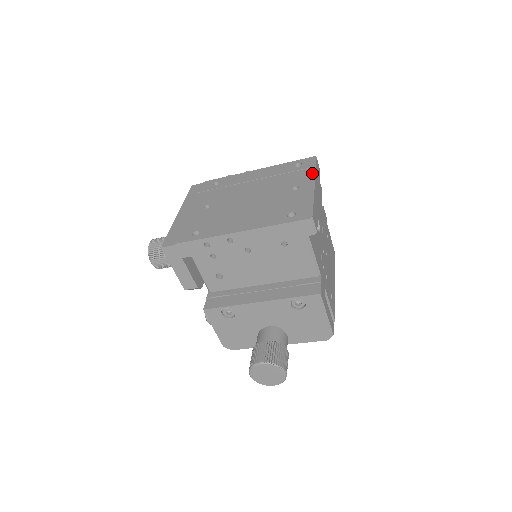
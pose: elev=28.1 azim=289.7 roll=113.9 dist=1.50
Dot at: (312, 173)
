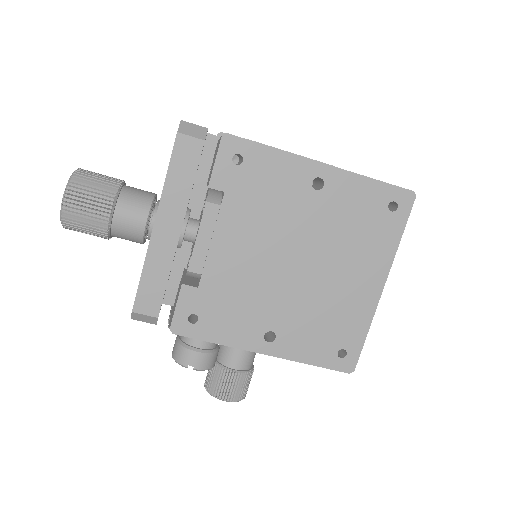
Dot at: occluded
